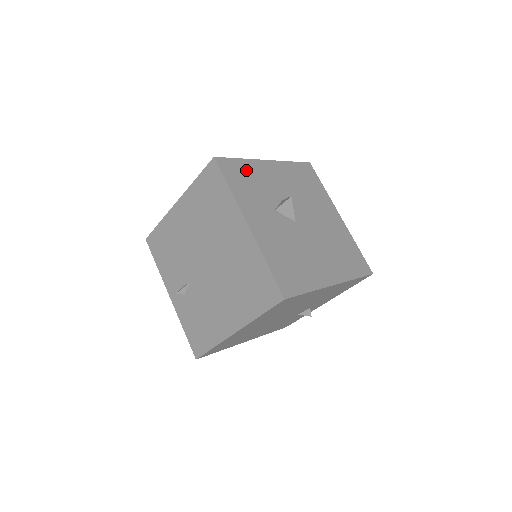
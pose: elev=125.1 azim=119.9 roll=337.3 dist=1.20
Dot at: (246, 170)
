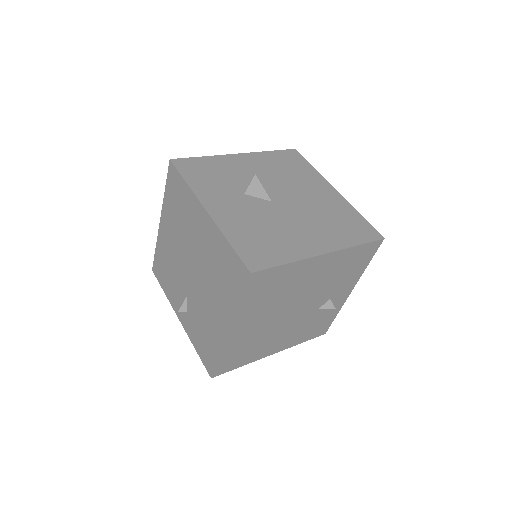
Dot at: (209, 165)
